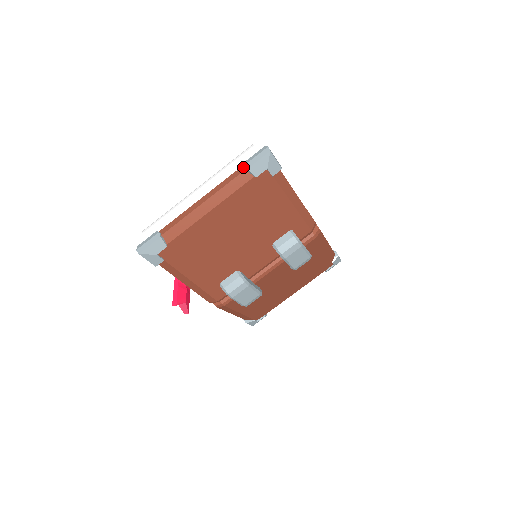
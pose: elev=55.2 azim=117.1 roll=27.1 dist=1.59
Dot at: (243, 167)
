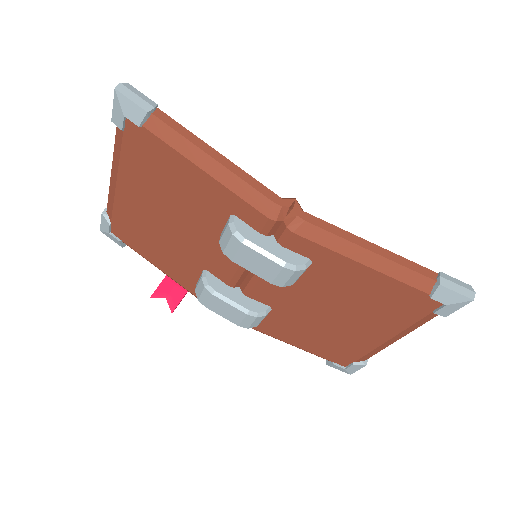
Dot at: occluded
